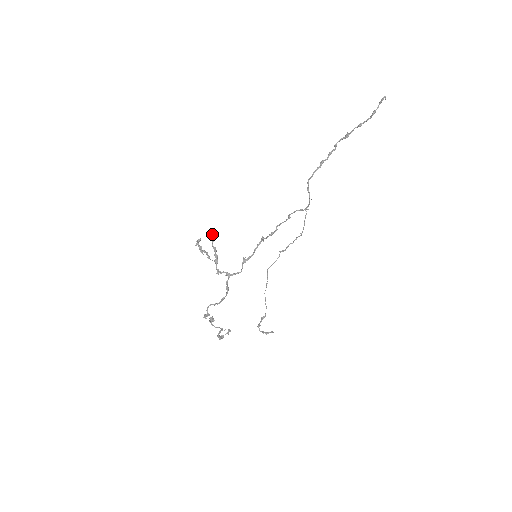
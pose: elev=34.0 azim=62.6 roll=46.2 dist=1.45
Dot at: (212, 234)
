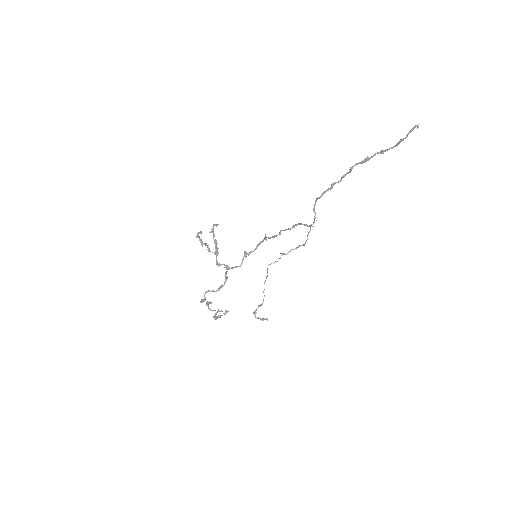
Dot at: (213, 228)
